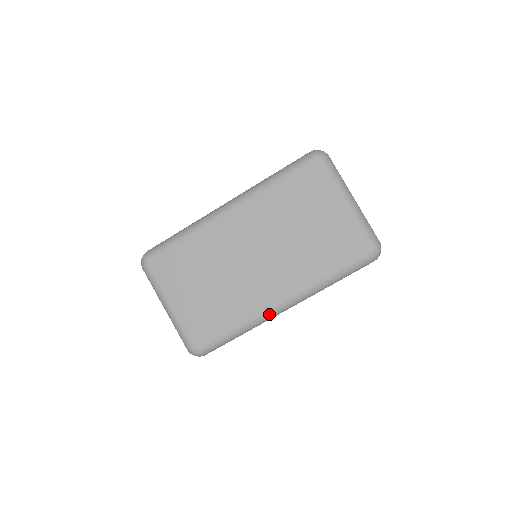
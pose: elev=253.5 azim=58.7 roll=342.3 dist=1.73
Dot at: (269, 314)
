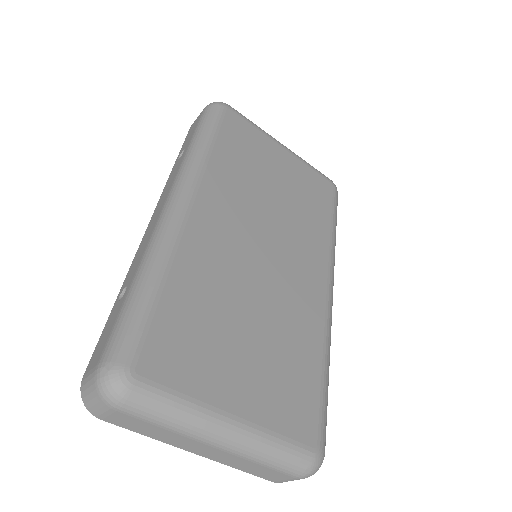
Dot at: (331, 315)
